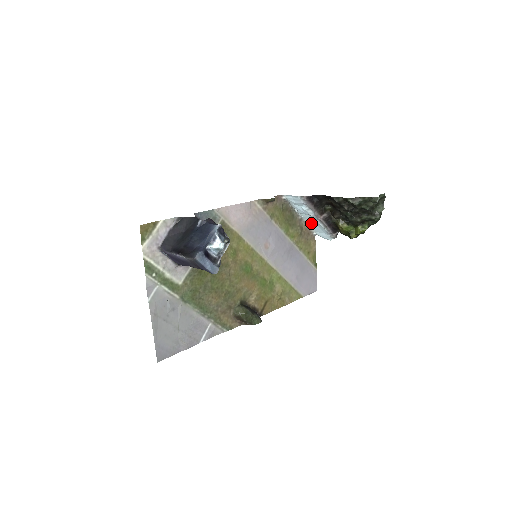
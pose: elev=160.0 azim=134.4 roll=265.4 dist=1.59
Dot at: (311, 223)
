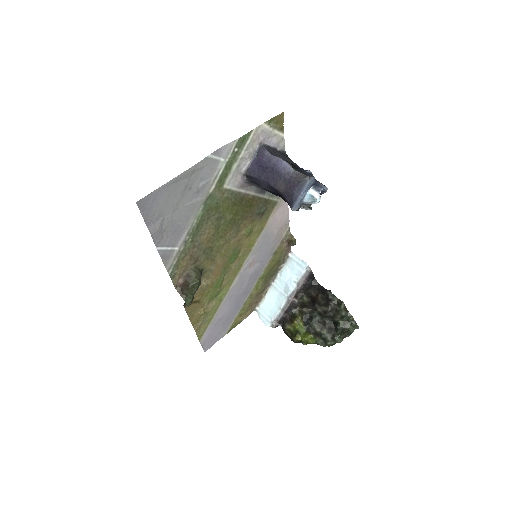
Dot at: (272, 296)
